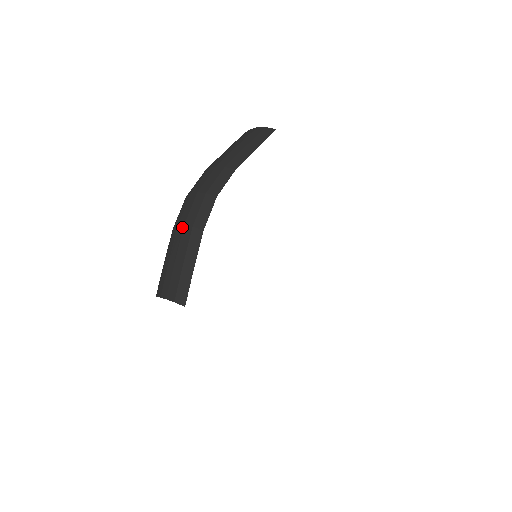
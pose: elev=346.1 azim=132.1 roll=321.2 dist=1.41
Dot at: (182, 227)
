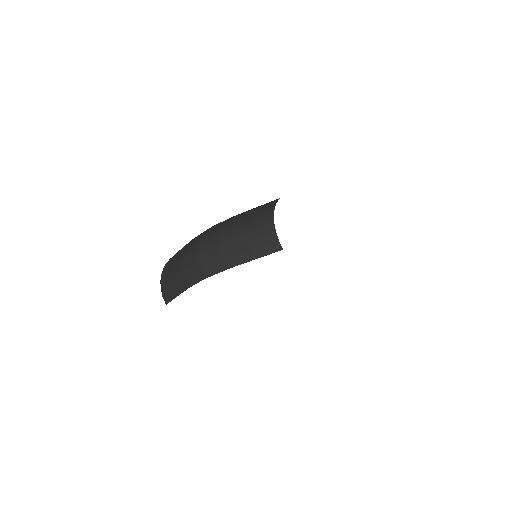
Dot at: (182, 270)
